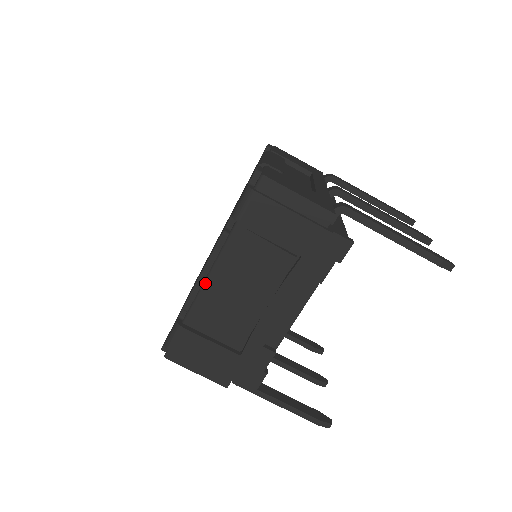
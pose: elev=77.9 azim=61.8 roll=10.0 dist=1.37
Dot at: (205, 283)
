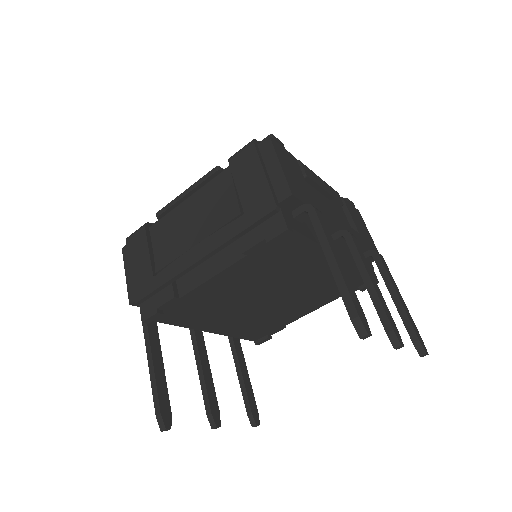
Dot at: (182, 203)
